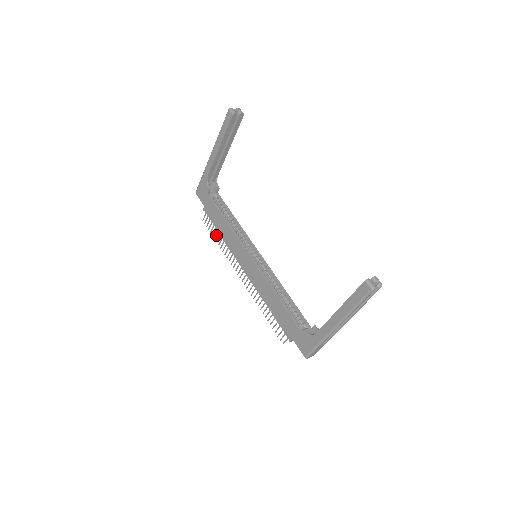
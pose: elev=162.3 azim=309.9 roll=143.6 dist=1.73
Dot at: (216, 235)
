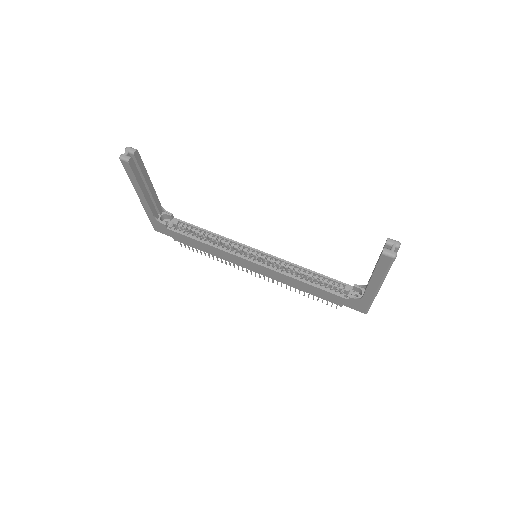
Dot at: (205, 254)
